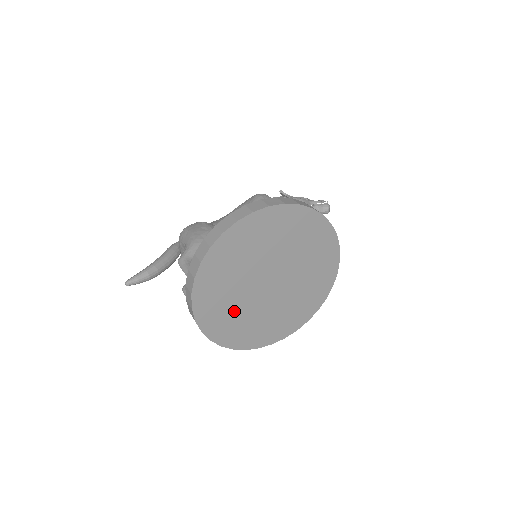
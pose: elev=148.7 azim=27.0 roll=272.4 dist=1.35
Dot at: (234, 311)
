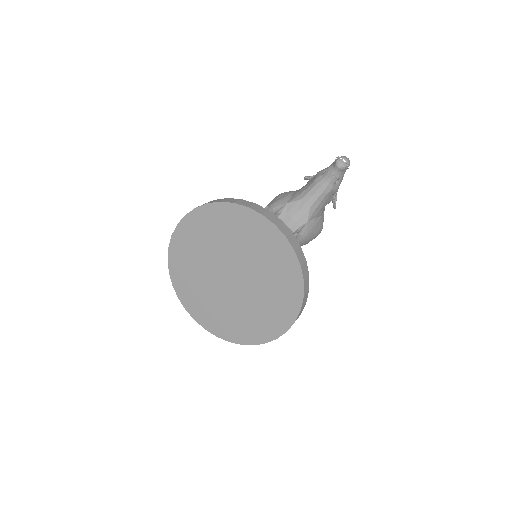
Dot at: (225, 312)
